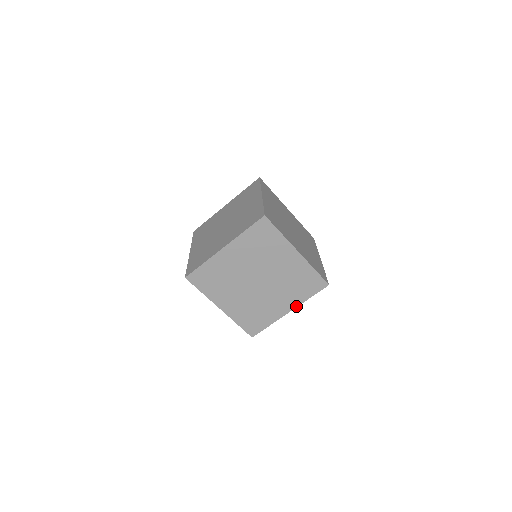
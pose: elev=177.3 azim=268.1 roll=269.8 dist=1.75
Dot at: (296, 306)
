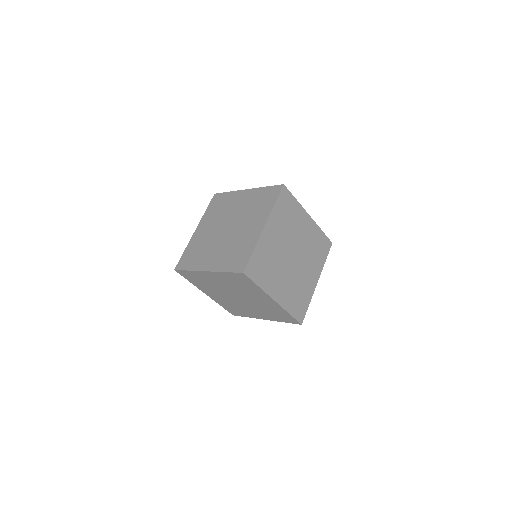
Dot at: (320, 274)
